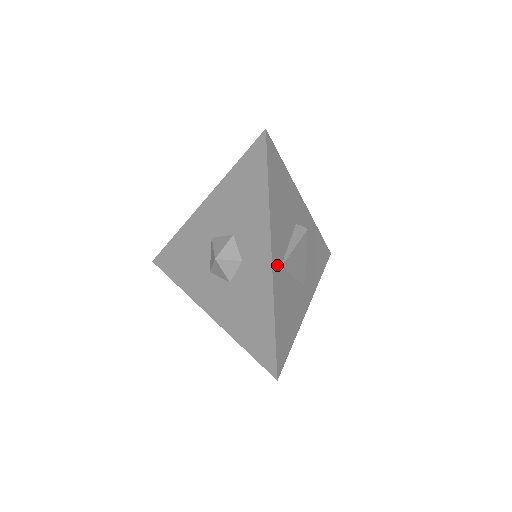
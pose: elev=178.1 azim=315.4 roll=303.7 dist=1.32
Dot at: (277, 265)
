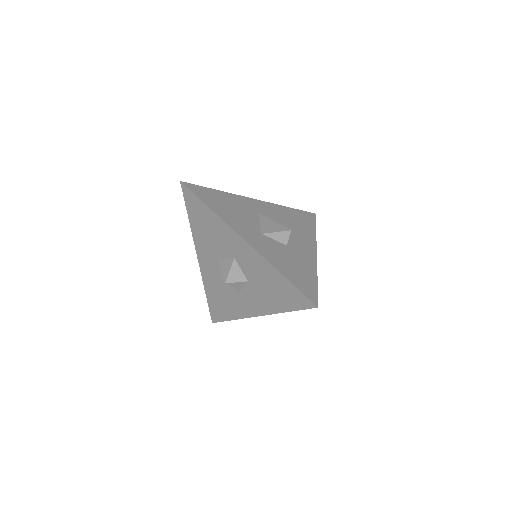
Dot at: occluded
